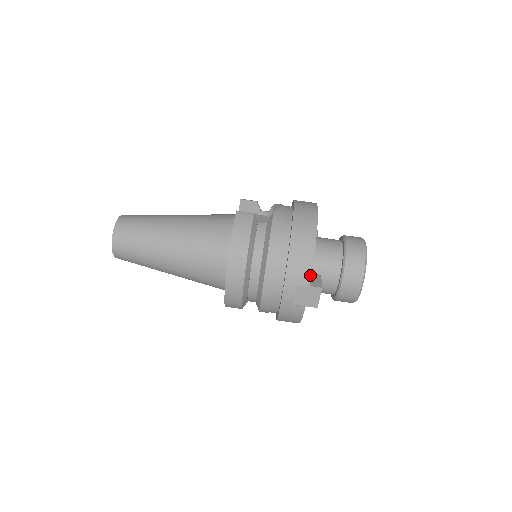
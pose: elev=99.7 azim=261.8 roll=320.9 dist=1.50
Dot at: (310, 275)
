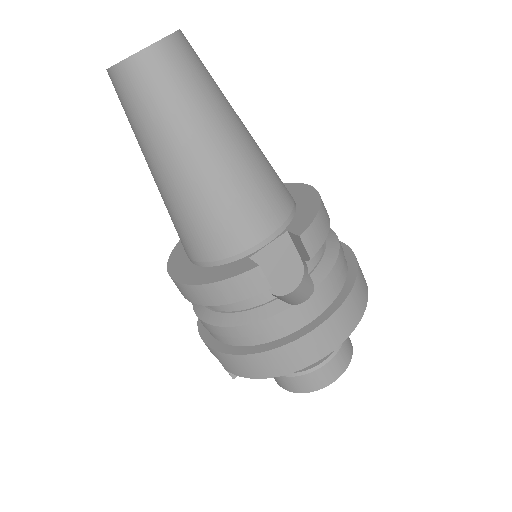
Dot at: (233, 373)
